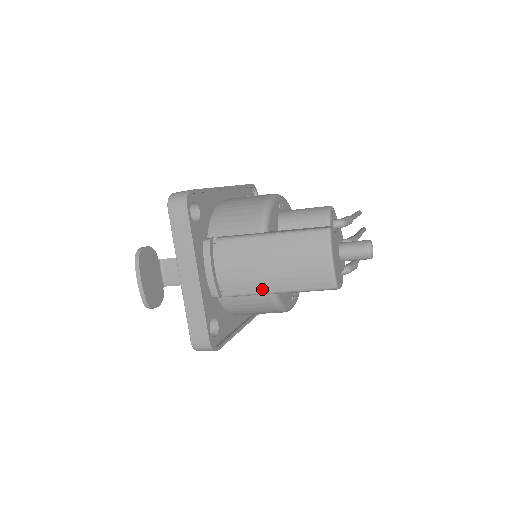
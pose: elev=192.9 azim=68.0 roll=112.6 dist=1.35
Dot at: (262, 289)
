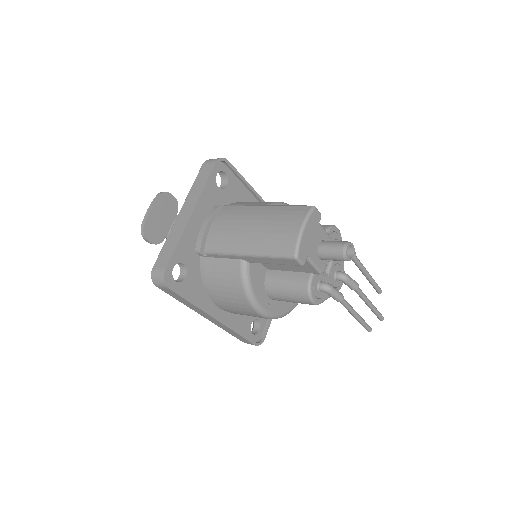
Dot at: (235, 247)
